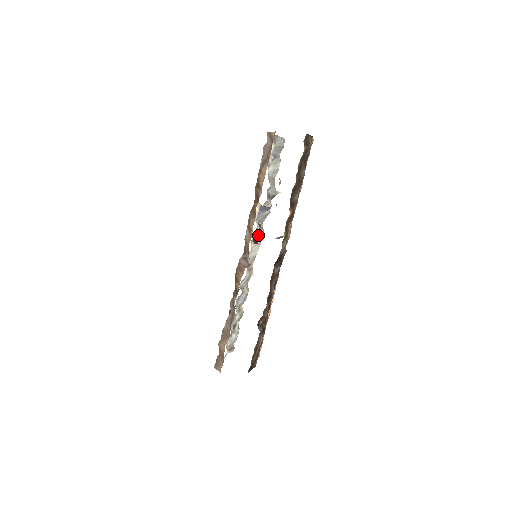
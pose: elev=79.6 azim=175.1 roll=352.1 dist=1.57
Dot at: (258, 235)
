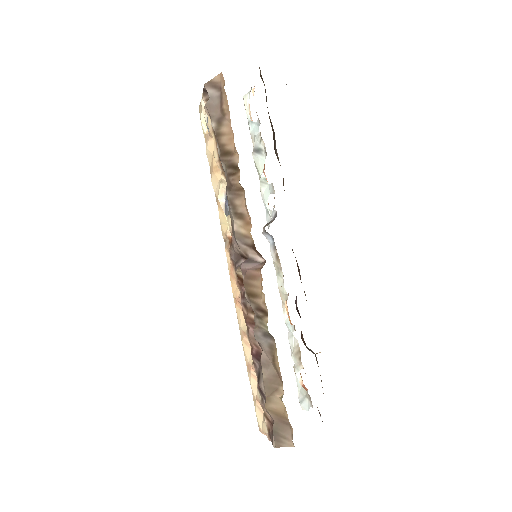
Dot at: occluded
